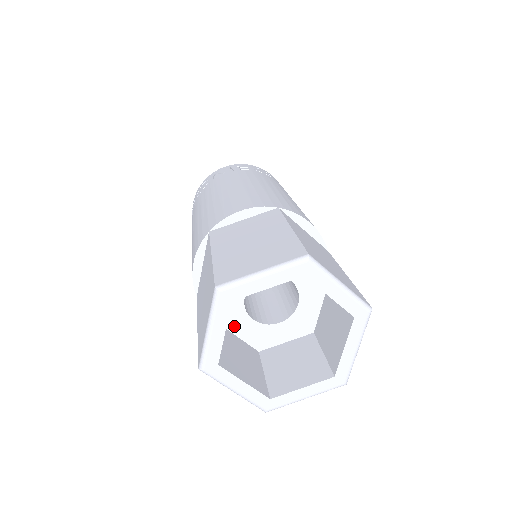
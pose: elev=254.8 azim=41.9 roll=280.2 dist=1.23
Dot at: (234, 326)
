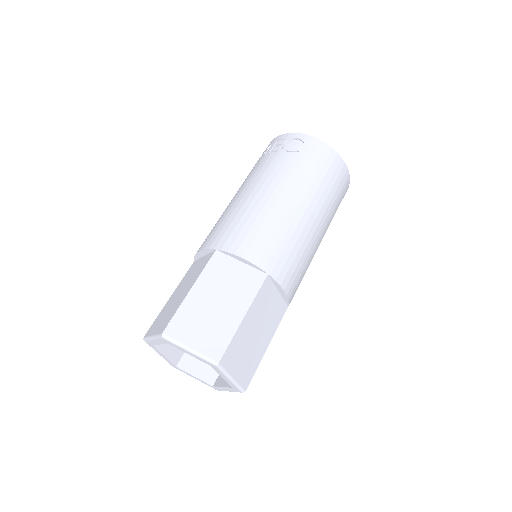
Dot at: occluded
